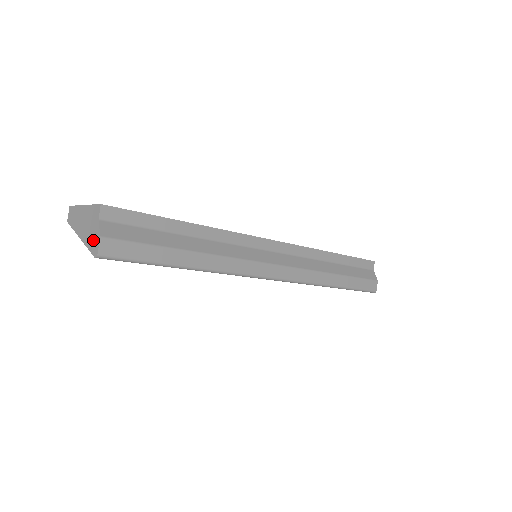
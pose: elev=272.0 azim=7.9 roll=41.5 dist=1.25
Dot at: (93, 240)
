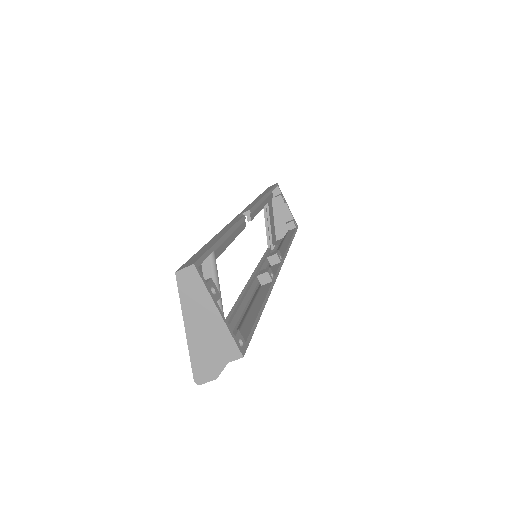
Dot at: (205, 366)
